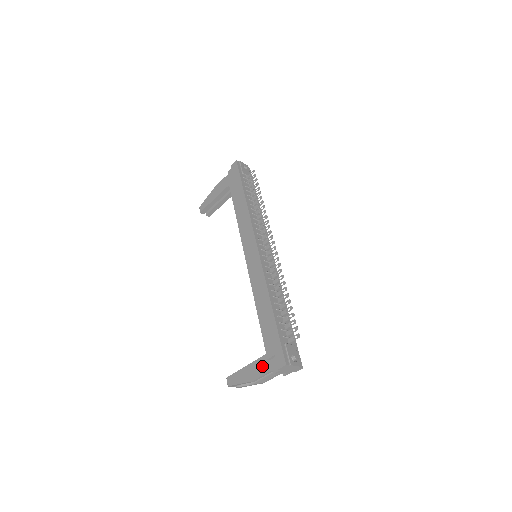
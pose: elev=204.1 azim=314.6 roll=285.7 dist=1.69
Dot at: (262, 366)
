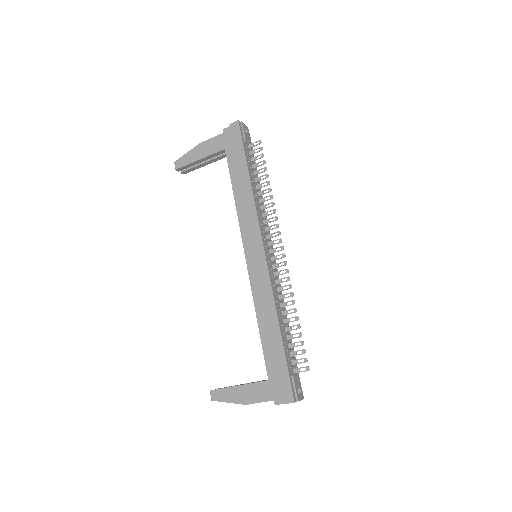
Dot at: (260, 392)
